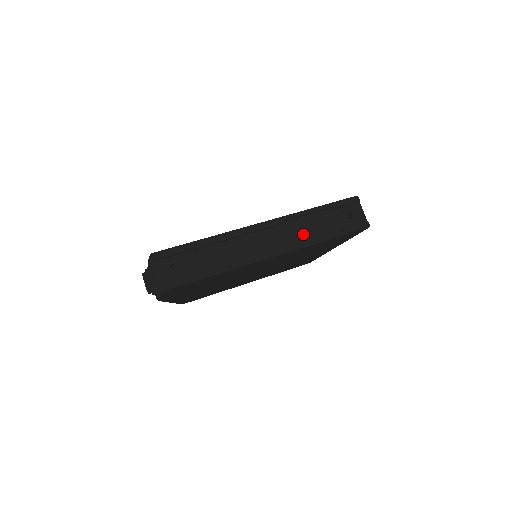
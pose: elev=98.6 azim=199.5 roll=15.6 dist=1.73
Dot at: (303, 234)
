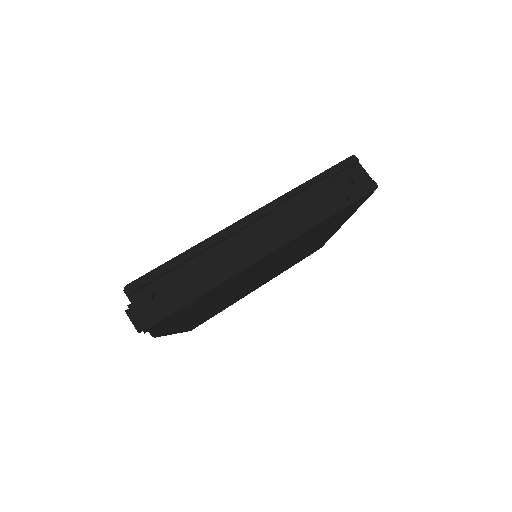
Dot at: (301, 216)
